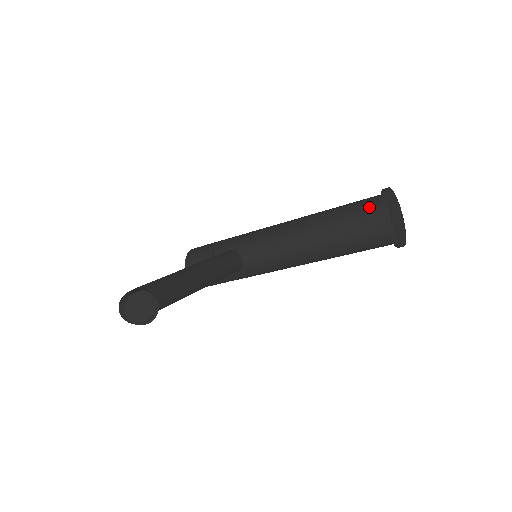
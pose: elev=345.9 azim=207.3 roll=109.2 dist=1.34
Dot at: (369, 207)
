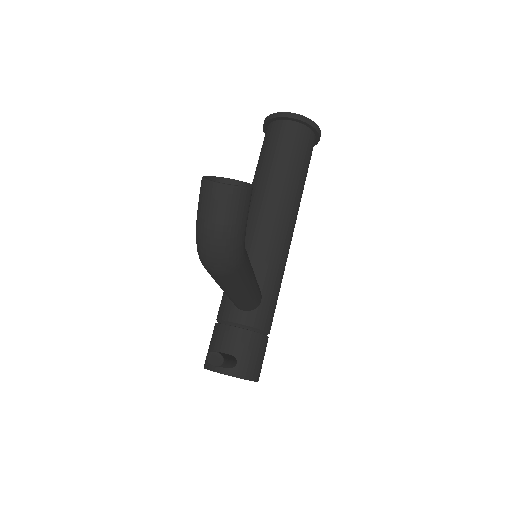
Dot at: (271, 132)
